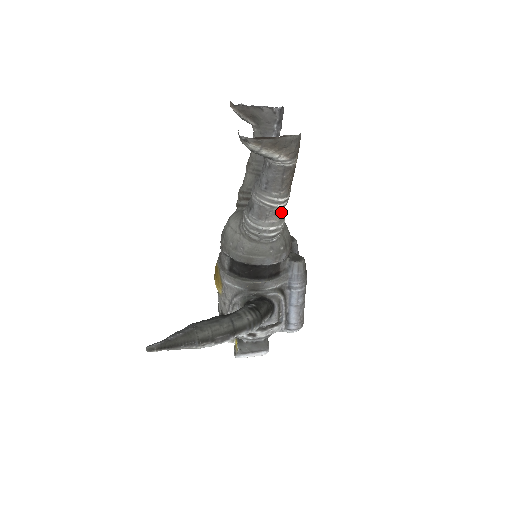
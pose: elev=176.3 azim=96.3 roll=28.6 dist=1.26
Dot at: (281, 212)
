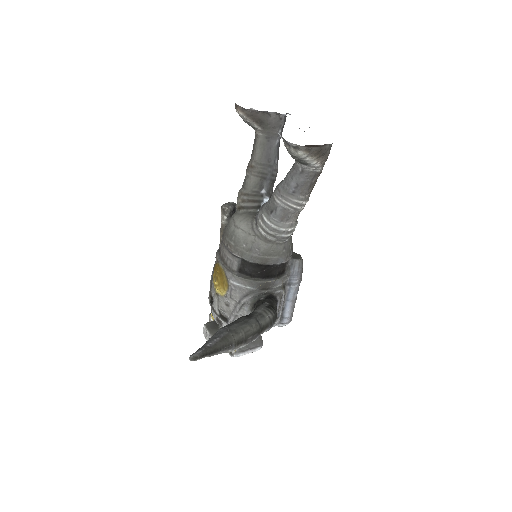
Dot at: occluded
